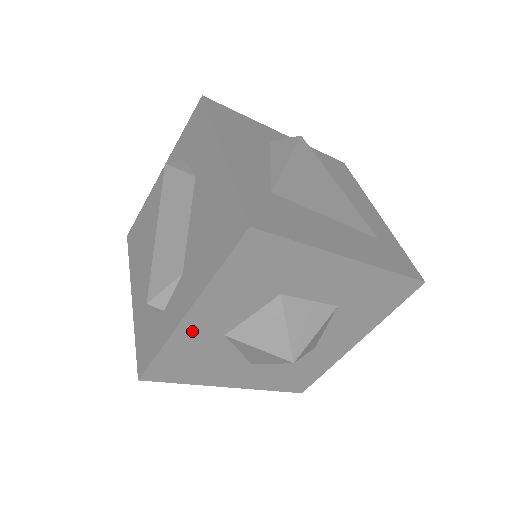
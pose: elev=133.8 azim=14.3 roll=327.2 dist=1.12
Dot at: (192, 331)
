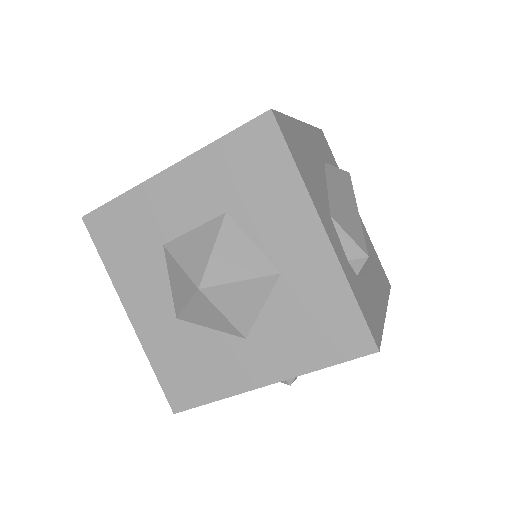
Dot at: (150, 331)
